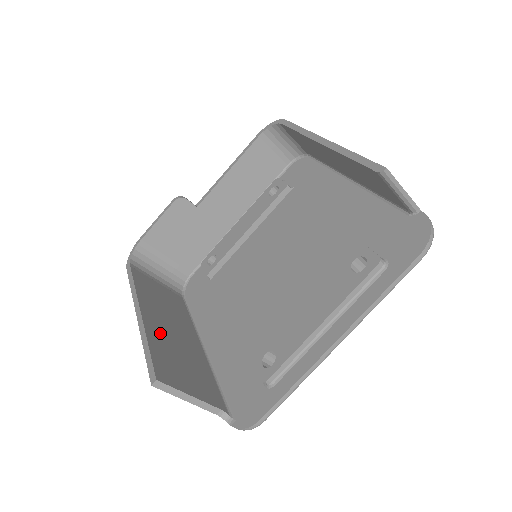
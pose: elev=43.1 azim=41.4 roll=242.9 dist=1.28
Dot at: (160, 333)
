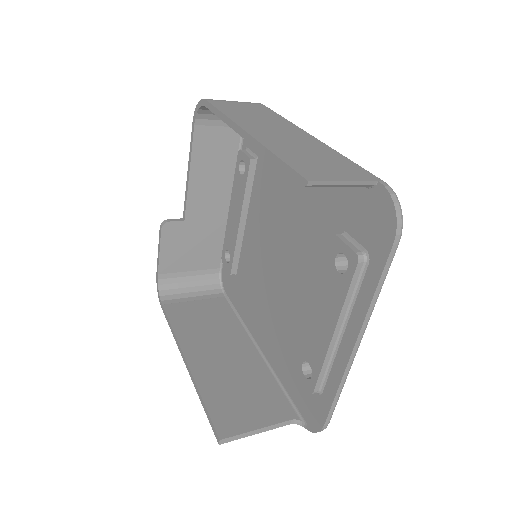
Dot at: (211, 372)
